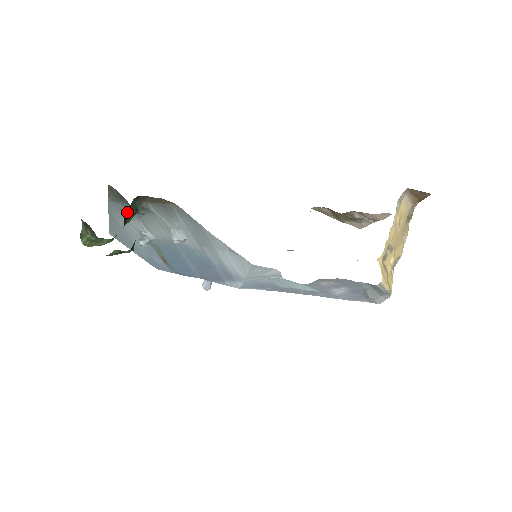
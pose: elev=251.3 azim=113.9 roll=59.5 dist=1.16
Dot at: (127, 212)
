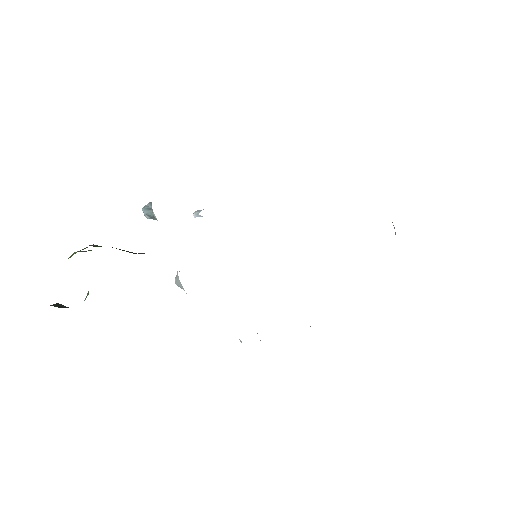
Dot at: occluded
